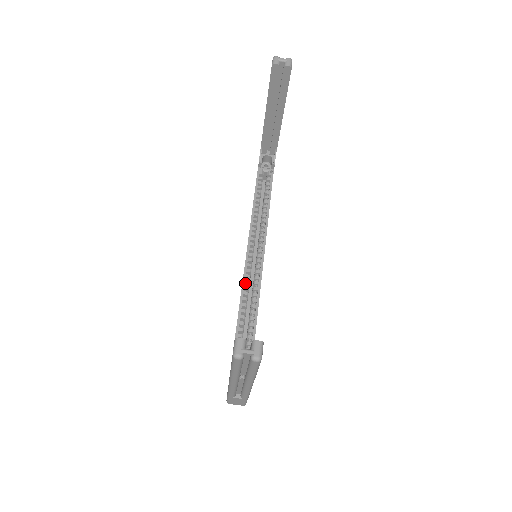
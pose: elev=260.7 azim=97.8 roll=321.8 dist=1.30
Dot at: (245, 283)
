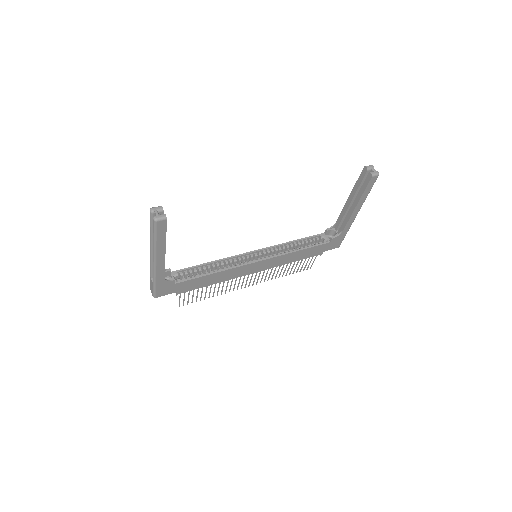
Dot at: (233, 259)
